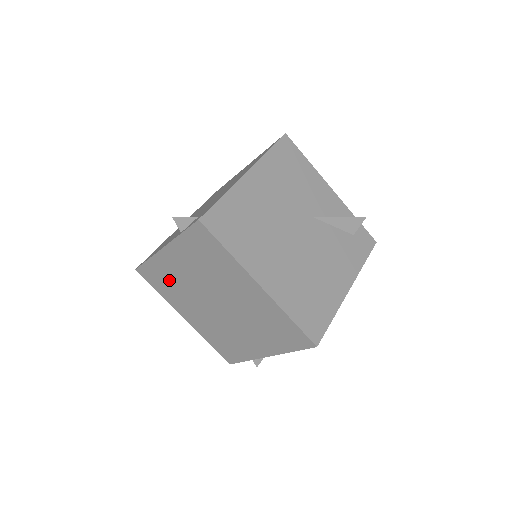
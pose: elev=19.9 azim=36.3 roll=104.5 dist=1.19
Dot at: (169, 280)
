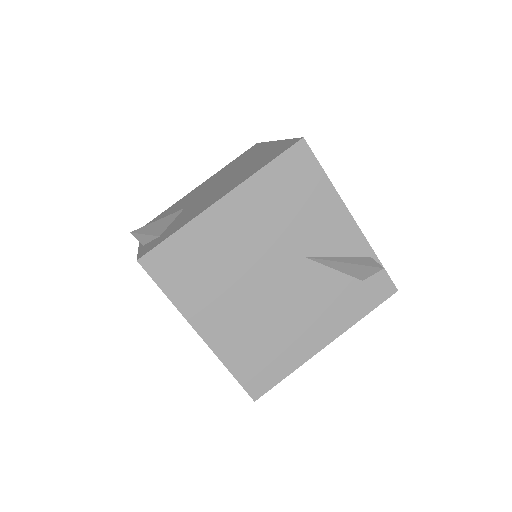
Dot at: occluded
